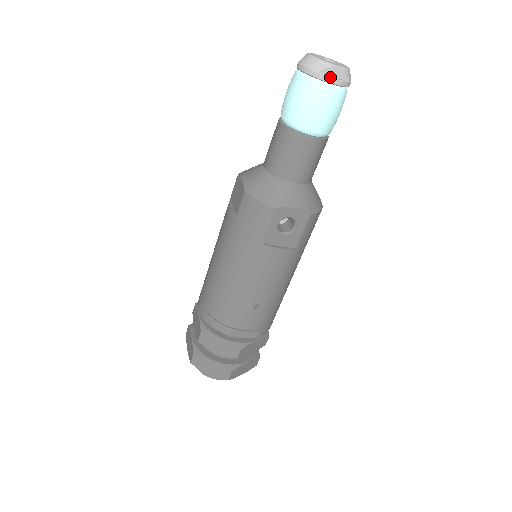
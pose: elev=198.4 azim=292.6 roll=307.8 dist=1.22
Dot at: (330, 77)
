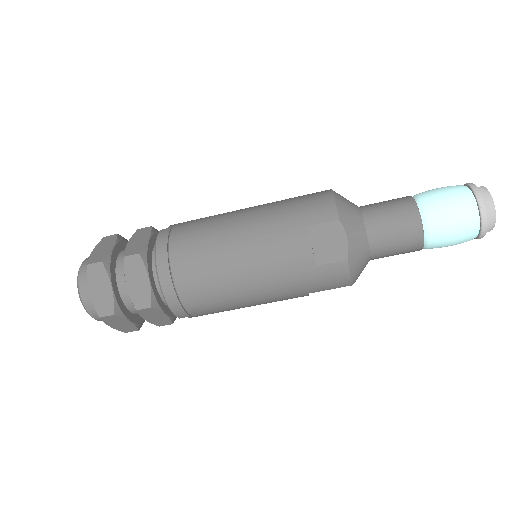
Dot at: occluded
